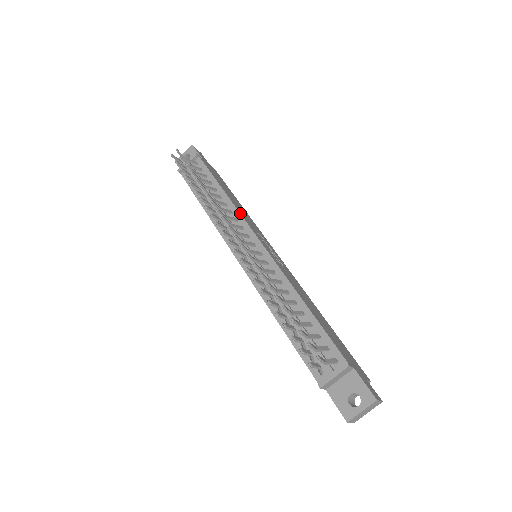
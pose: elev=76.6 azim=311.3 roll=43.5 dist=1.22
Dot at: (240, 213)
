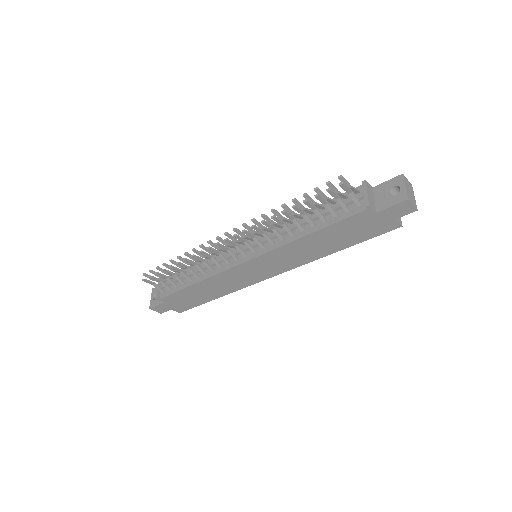
Dot at: occluded
